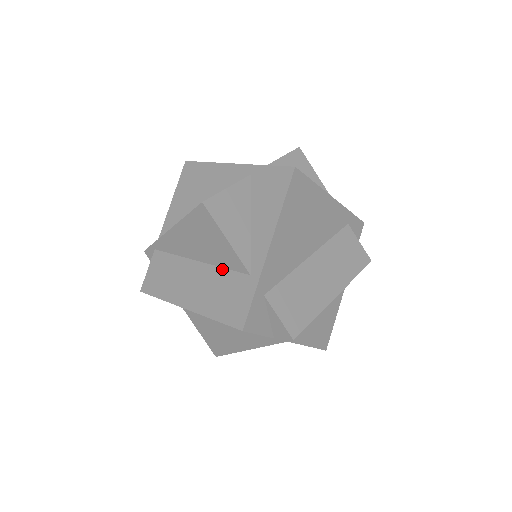
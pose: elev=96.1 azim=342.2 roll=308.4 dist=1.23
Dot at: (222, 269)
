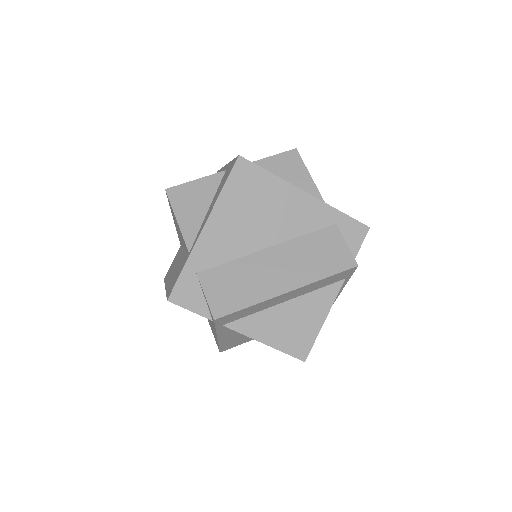
Dot at: (186, 252)
